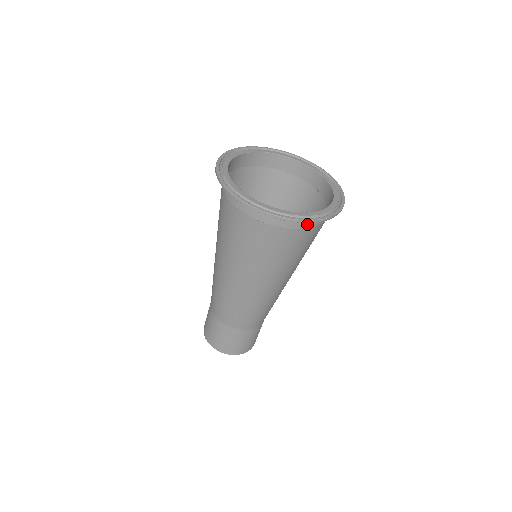
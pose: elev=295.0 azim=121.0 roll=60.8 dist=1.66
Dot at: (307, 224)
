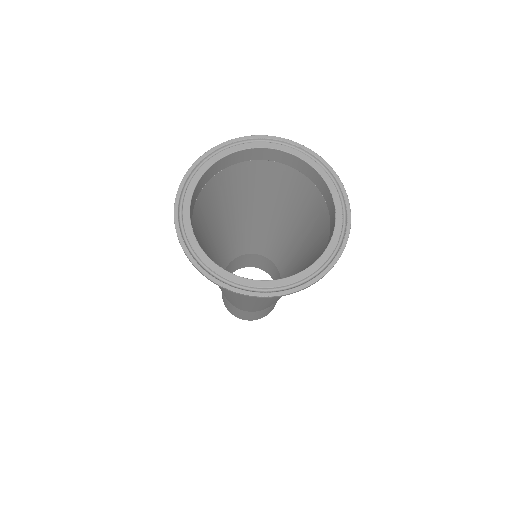
Dot at: occluded
